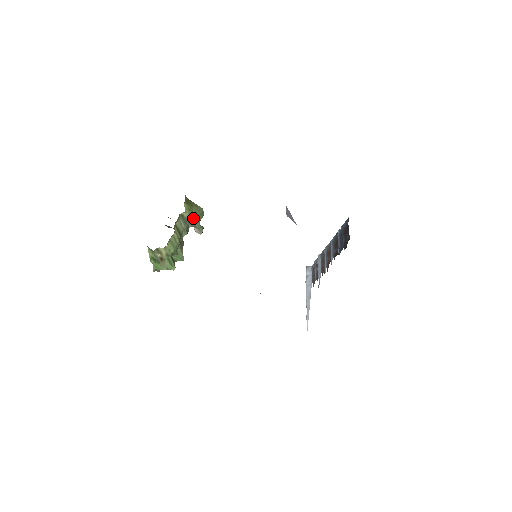
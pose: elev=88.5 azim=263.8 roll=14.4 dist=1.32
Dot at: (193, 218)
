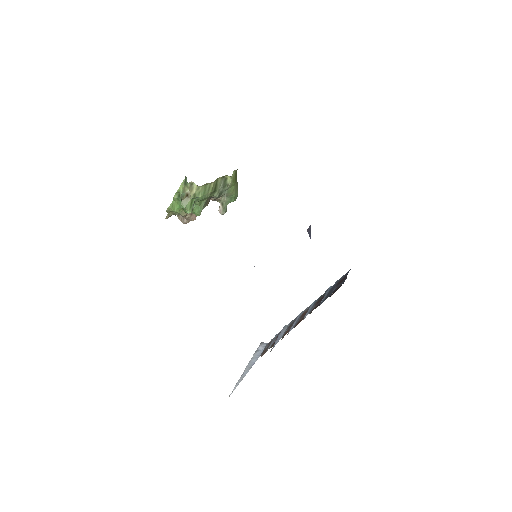
Dot at: (229, 192)
